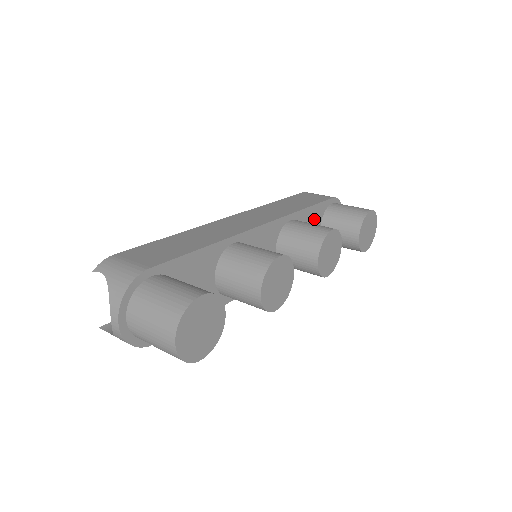
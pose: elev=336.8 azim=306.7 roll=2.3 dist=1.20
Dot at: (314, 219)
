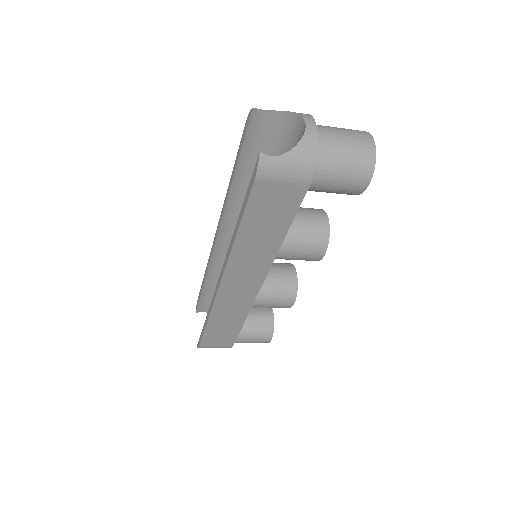
Dot at: occluded
